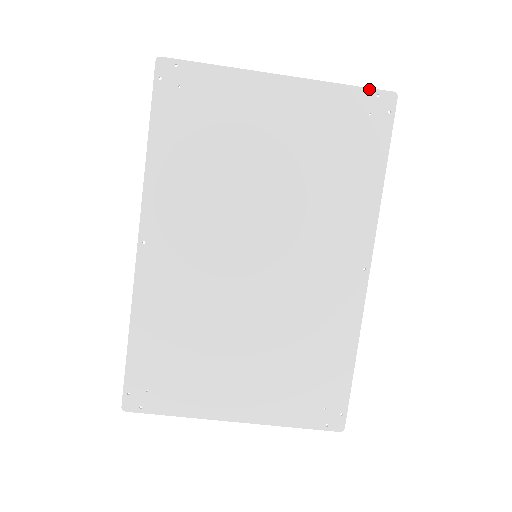
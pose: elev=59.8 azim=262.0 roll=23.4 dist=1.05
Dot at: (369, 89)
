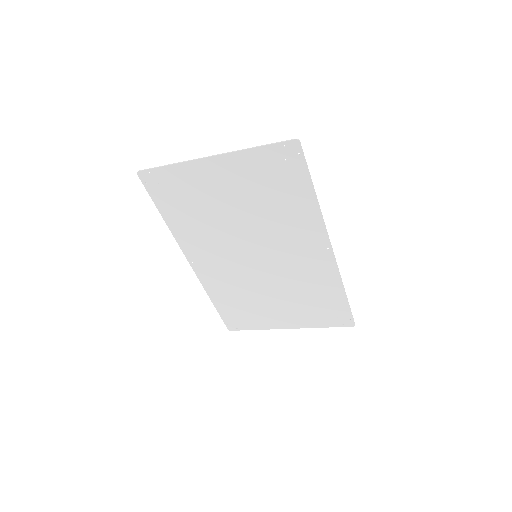
Dot at: (276, 144)
